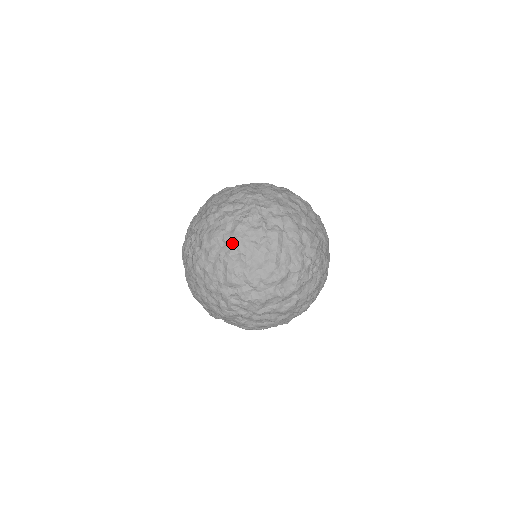
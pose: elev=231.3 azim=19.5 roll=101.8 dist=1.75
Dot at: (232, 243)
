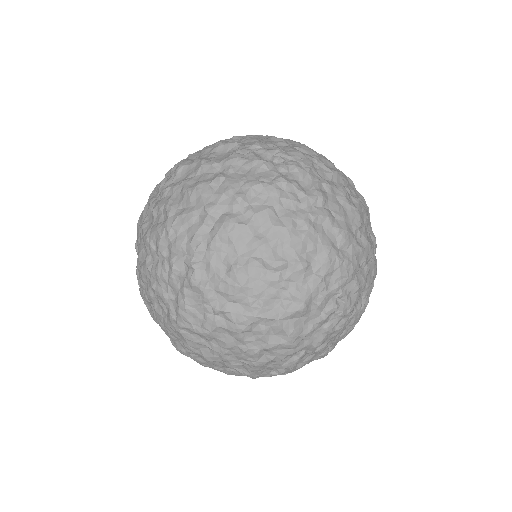
Dot at: occluded
